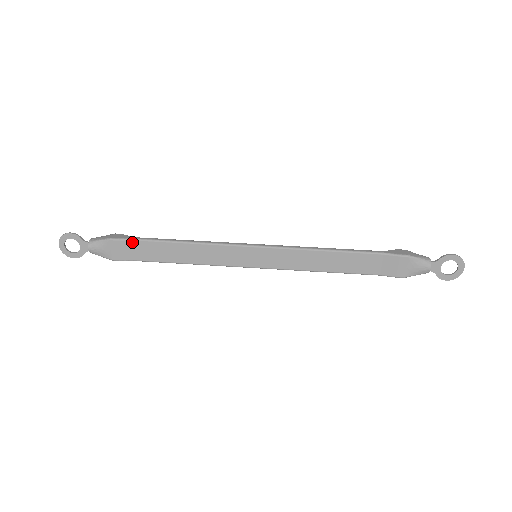
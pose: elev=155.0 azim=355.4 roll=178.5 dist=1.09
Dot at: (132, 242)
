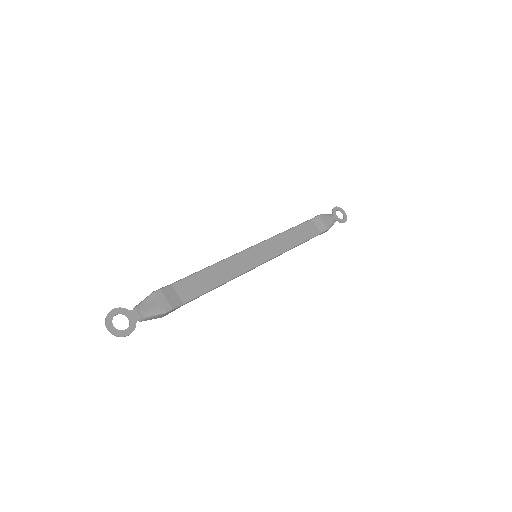
Dot at: (172, 287)
